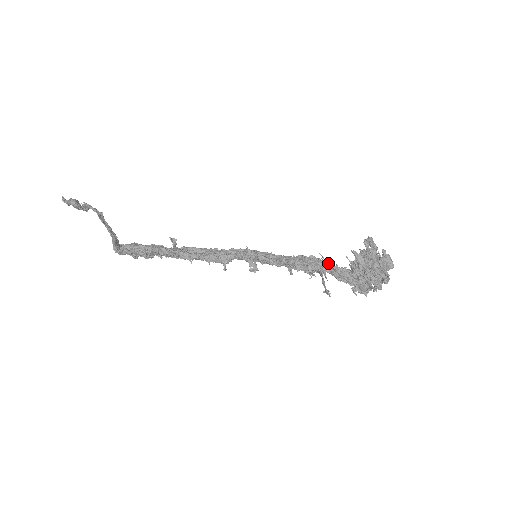
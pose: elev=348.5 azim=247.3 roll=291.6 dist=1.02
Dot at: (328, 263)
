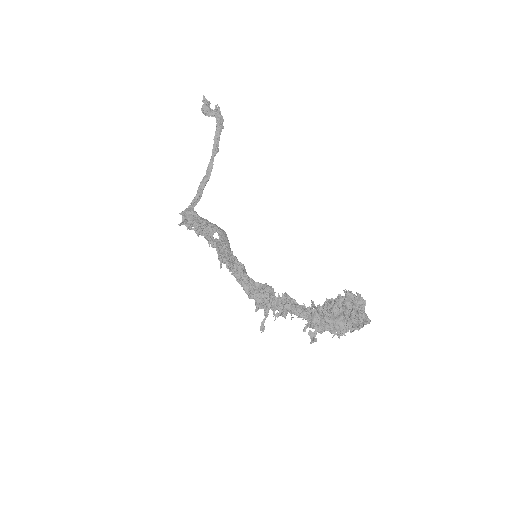
Dot at: (286, 301)
